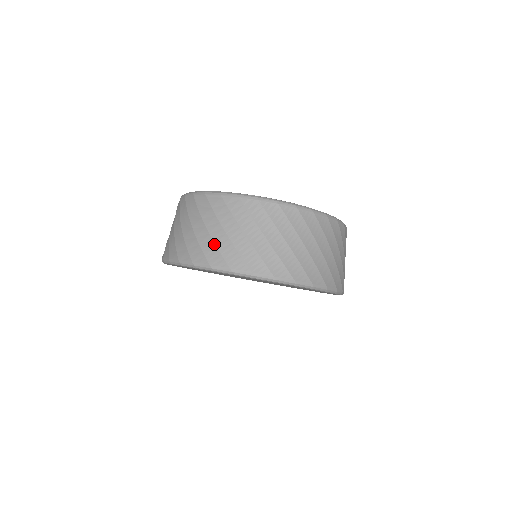
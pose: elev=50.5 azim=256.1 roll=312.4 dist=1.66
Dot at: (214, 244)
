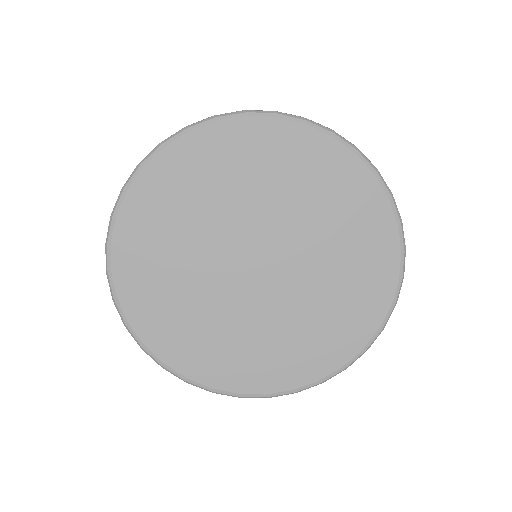
Dot at: occluded
